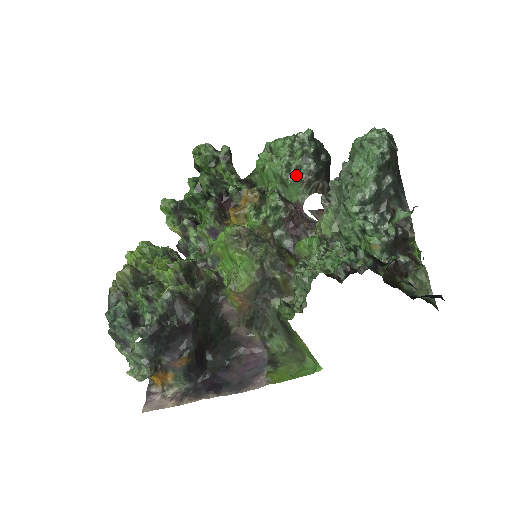
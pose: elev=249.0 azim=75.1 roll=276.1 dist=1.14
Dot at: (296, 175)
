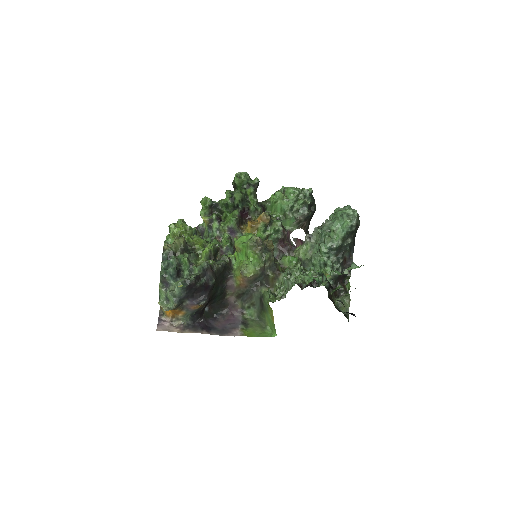
Dot at: (294, 214)
